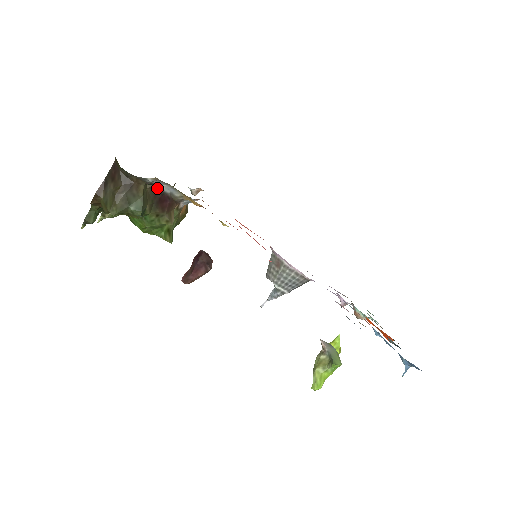
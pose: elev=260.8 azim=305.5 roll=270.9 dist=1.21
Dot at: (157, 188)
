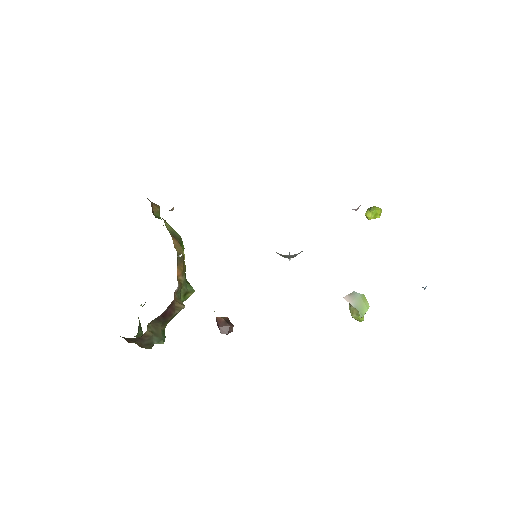
Dot at: (155, 319)
